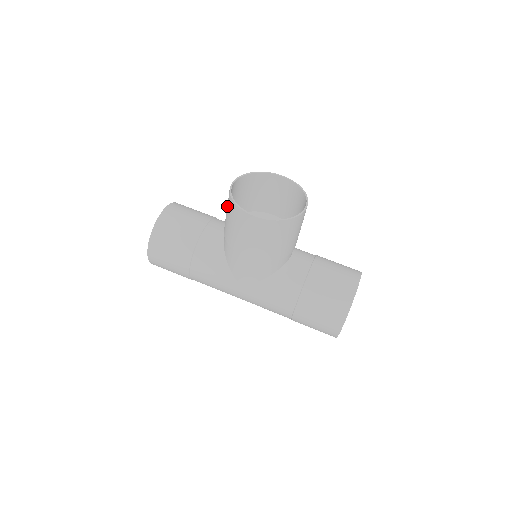
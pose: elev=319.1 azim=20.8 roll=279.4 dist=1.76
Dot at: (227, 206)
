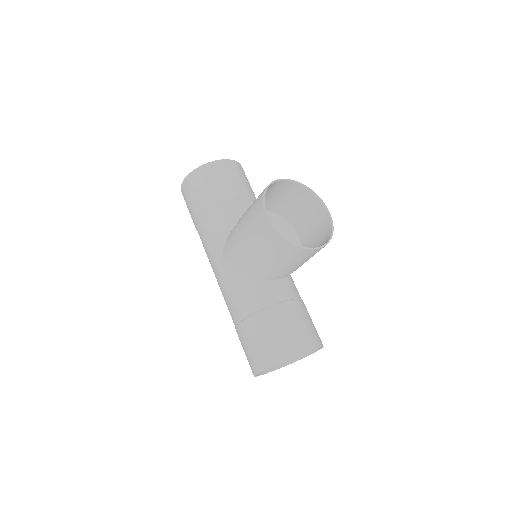
Dot at: occluded
